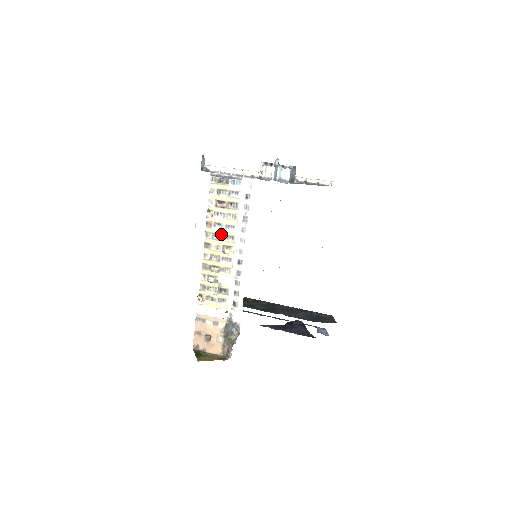
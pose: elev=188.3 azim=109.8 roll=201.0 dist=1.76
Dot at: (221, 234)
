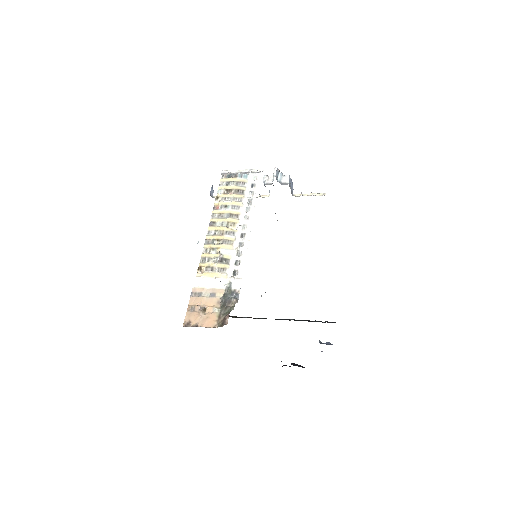
Dot at: (227, 213)
